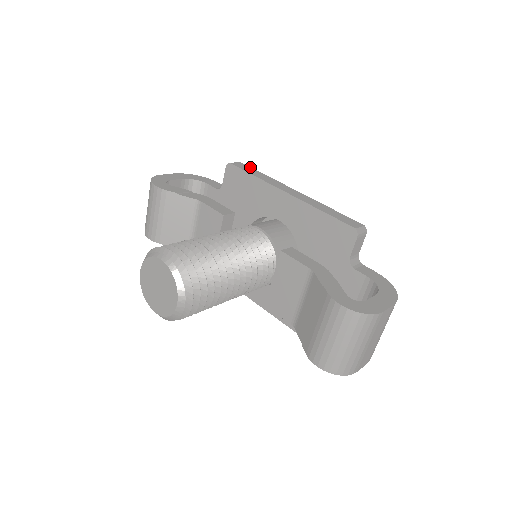
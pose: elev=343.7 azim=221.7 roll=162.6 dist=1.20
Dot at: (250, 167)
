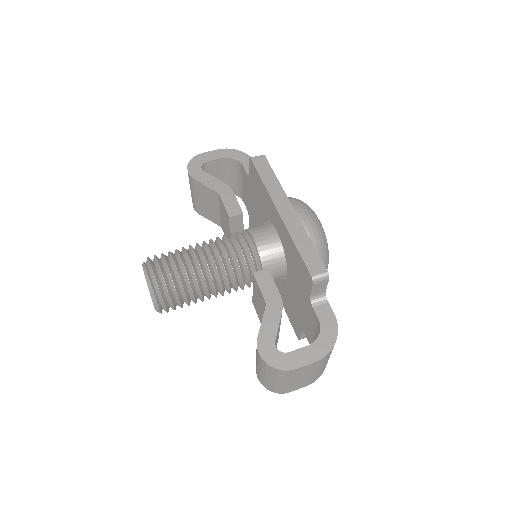
Dot at: (269, 164)
